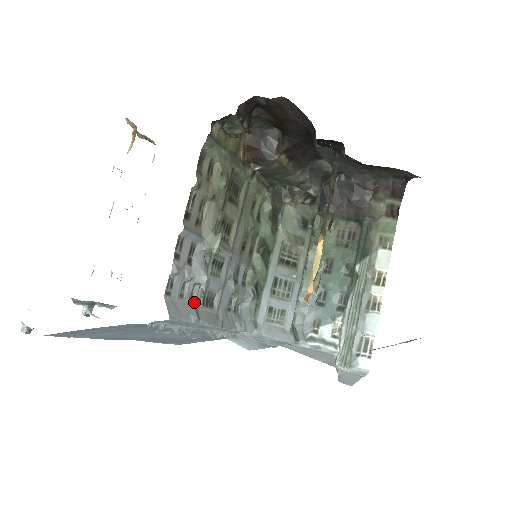
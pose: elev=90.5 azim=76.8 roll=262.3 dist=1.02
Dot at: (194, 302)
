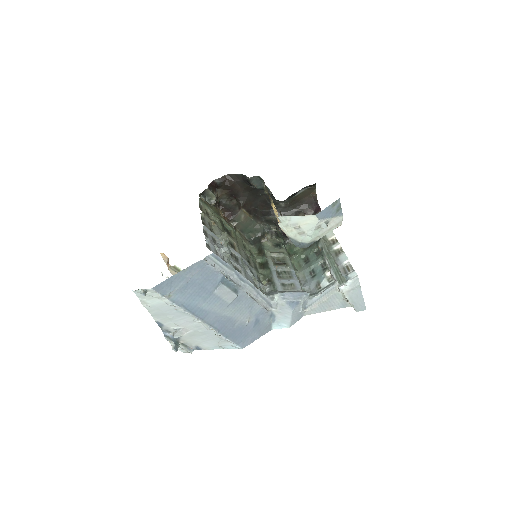
Dot at: occluded
